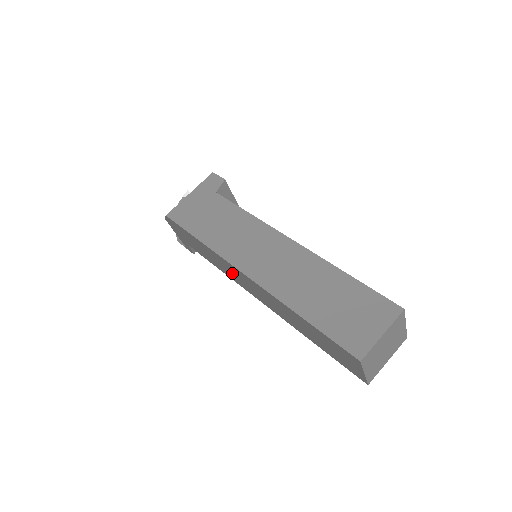
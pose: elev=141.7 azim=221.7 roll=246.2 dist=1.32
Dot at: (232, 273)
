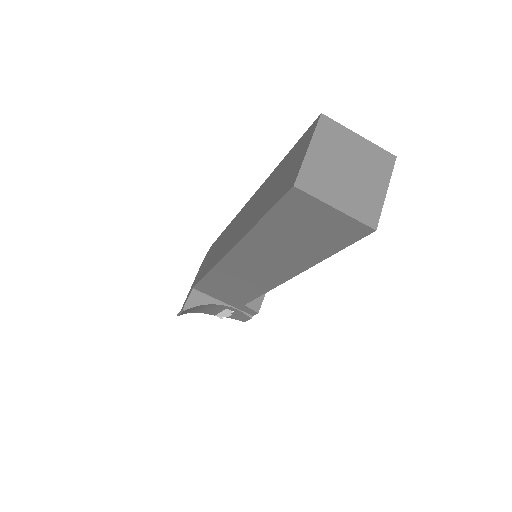
Dot at: (226, 240)
